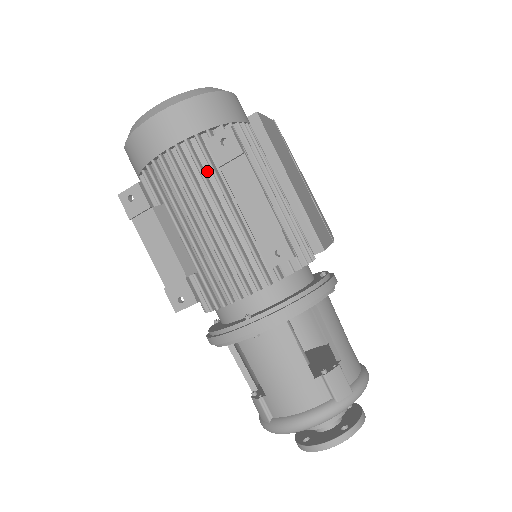
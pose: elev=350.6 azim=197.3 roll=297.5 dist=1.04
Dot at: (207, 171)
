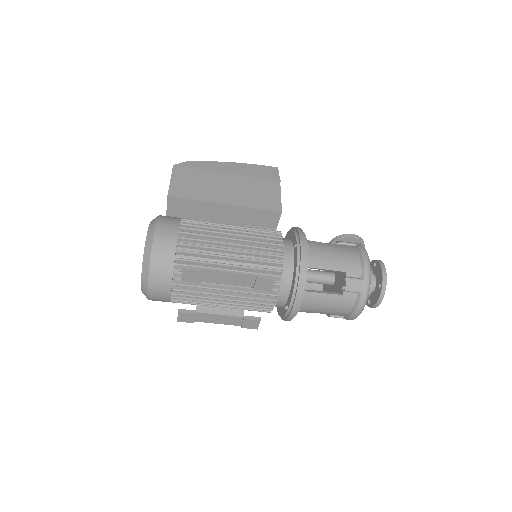
Dot at: occluded
